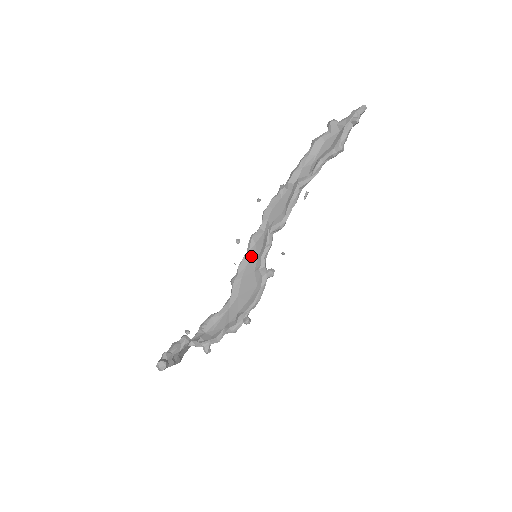
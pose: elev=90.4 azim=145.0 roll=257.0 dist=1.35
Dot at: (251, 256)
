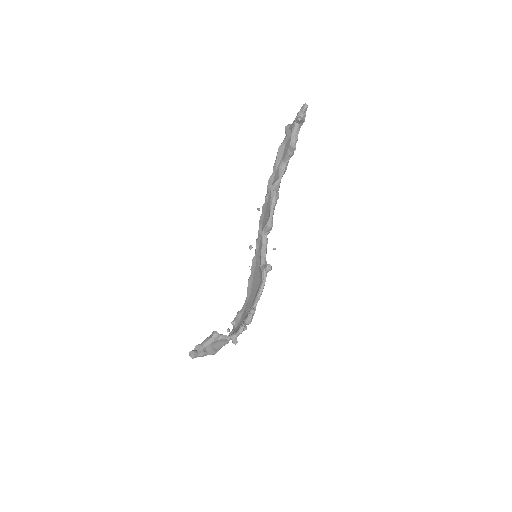
Dot at: (257, 257)
